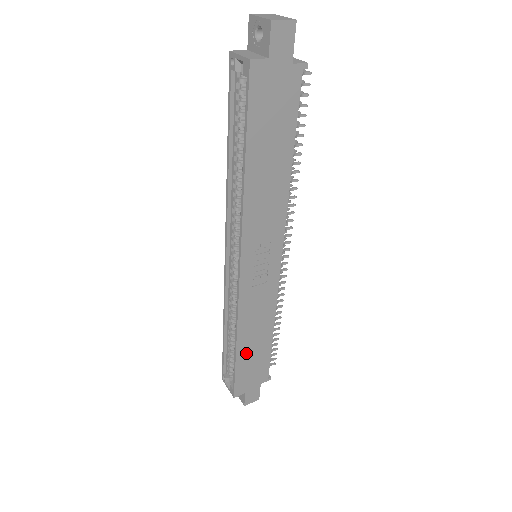
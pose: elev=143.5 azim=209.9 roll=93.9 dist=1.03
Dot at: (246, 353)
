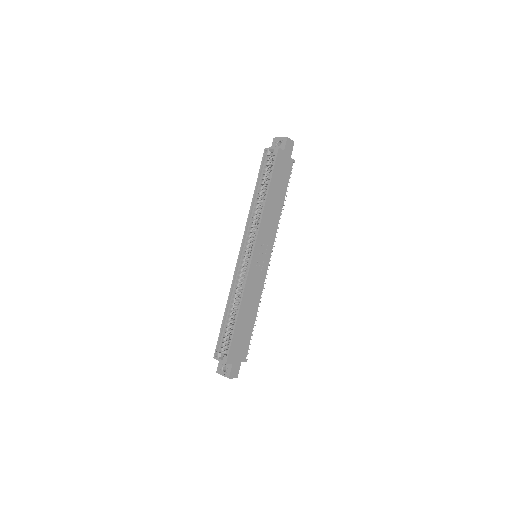
Dot at: (241, 323)
